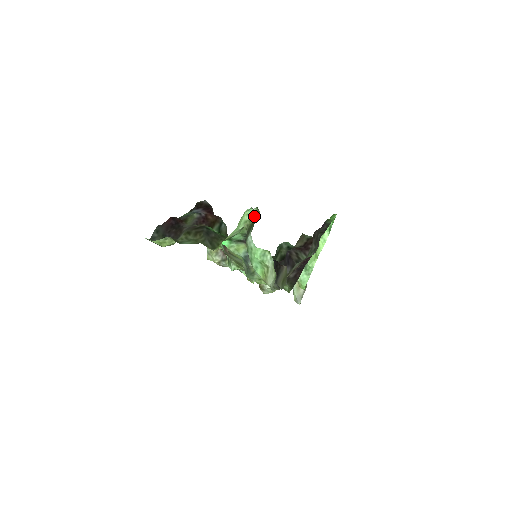
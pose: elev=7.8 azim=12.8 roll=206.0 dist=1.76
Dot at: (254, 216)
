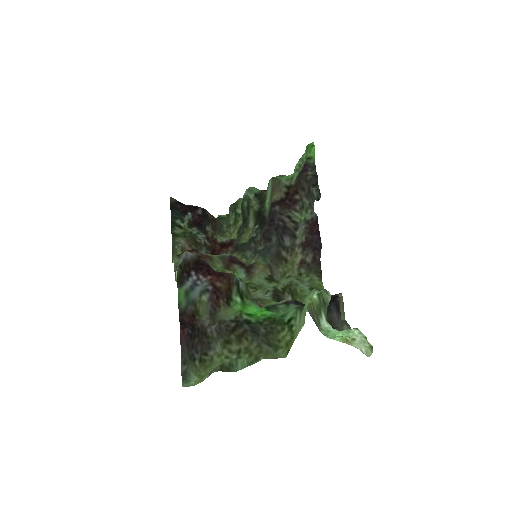
Dot at: (317, 294)
